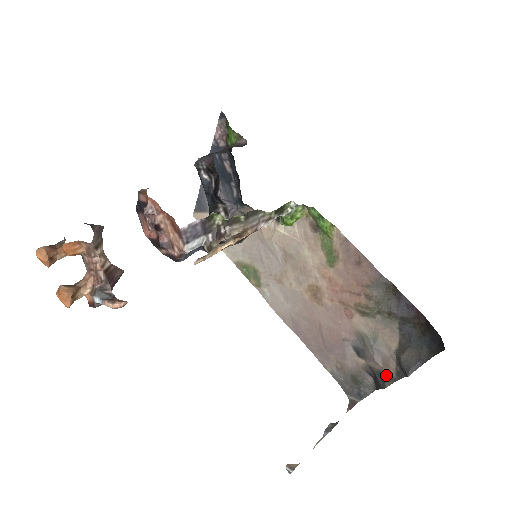
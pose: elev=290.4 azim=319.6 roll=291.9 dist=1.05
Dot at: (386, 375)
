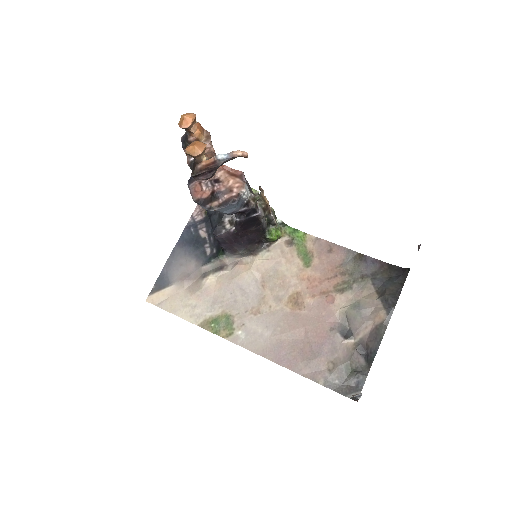
Dot at: (379, 324)
